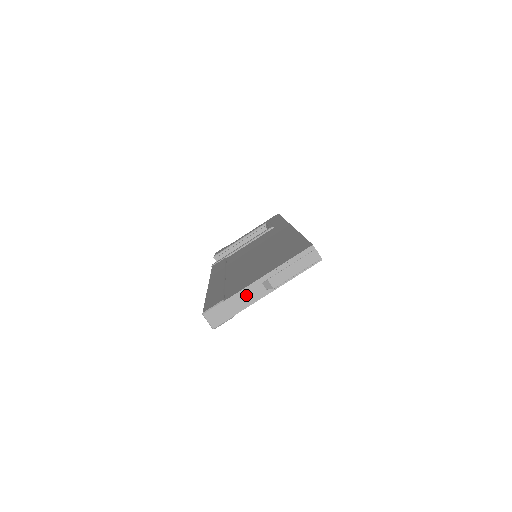
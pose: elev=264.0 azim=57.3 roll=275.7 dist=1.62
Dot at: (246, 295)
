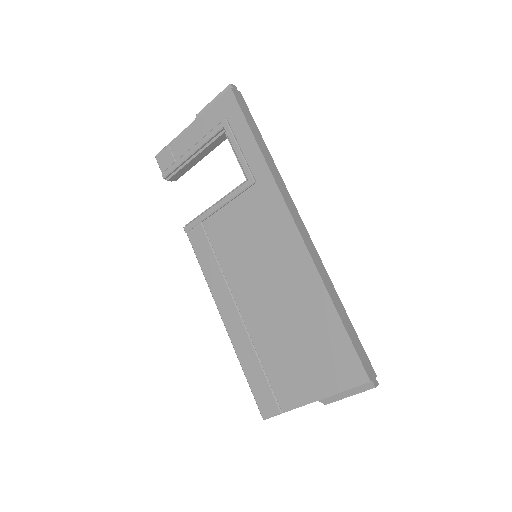
Dot at: occluded
